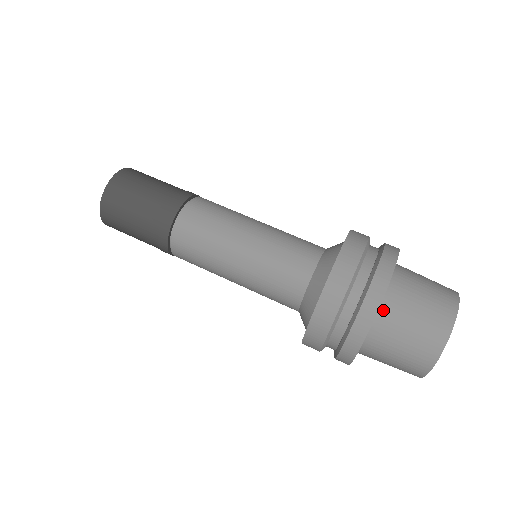
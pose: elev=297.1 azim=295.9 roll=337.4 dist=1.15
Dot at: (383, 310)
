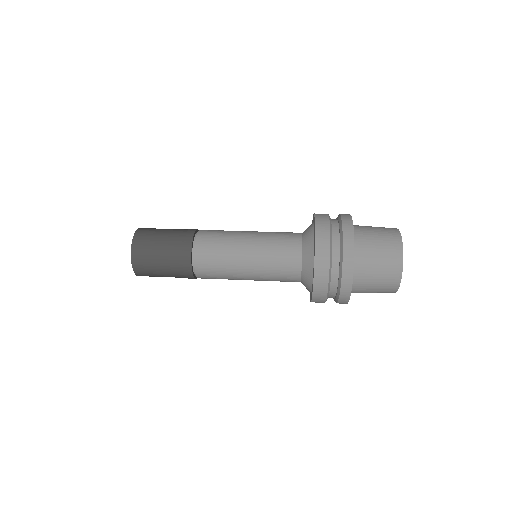
Dot at: occluded
